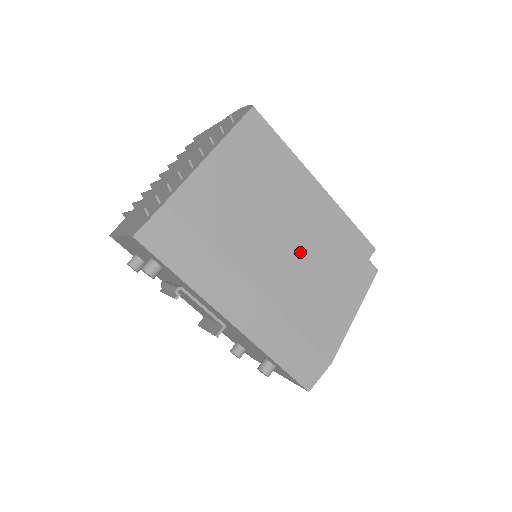
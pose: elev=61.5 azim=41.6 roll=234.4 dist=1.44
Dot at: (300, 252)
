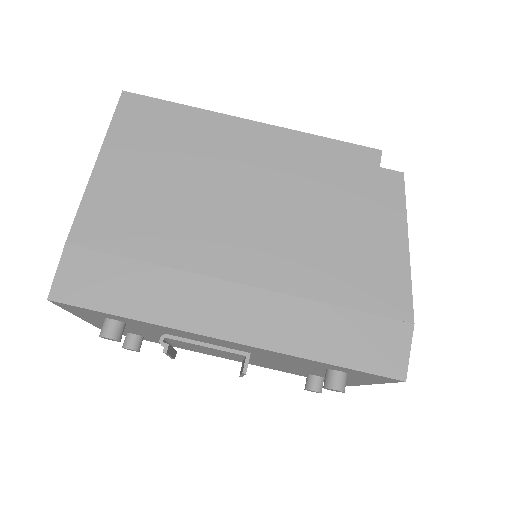
Dot at: (274, 208)
